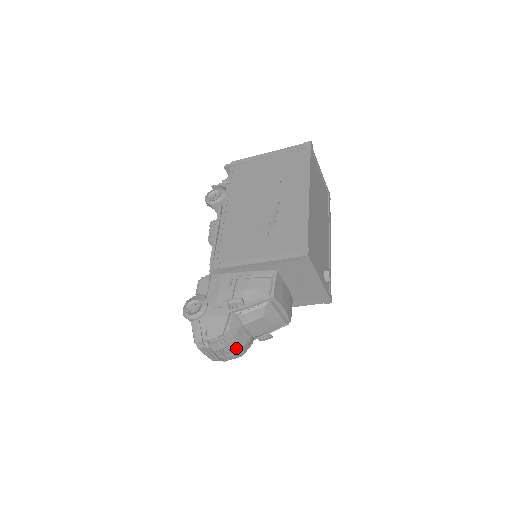
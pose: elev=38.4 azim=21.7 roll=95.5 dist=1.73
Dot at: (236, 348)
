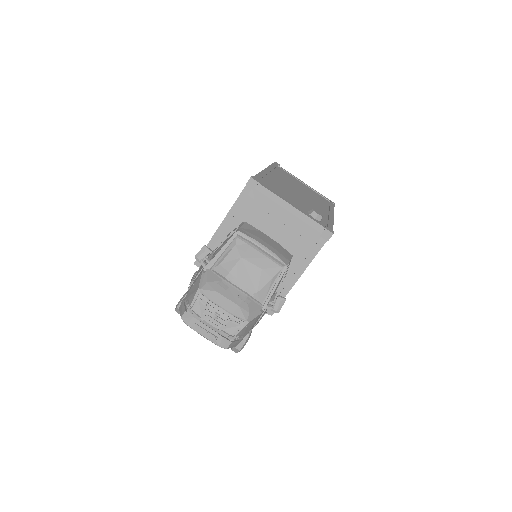
Dot at: (228, 307)
